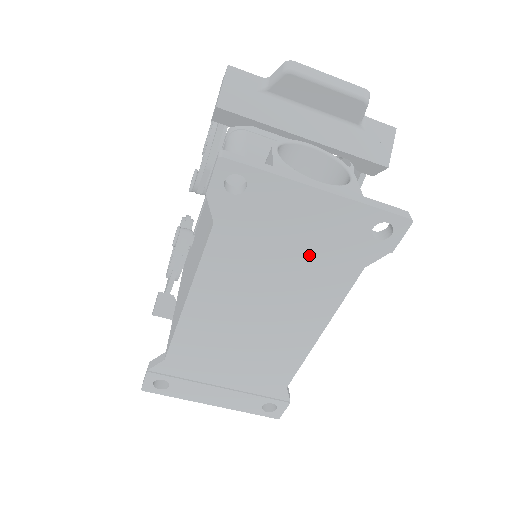
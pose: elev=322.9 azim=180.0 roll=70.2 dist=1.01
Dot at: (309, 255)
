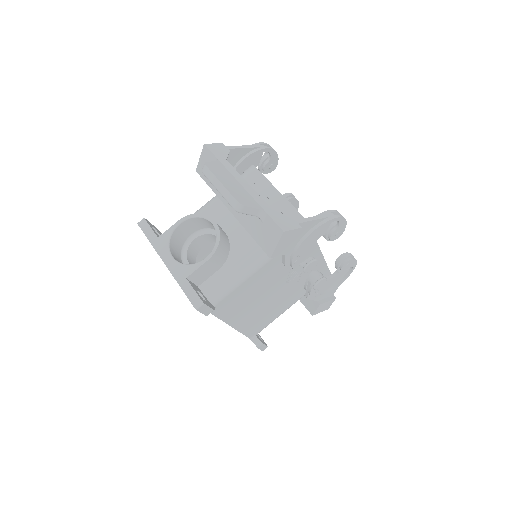
Dot at: occluded
